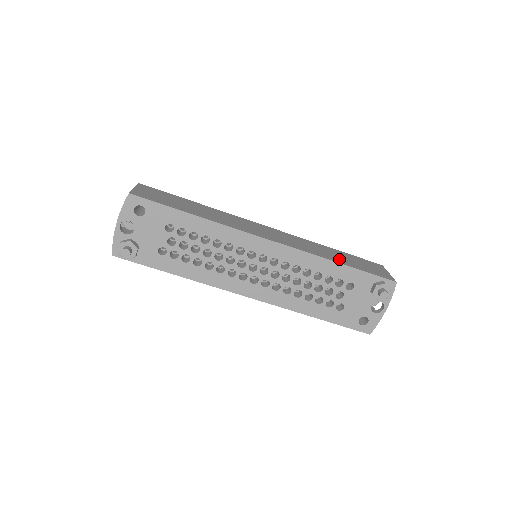
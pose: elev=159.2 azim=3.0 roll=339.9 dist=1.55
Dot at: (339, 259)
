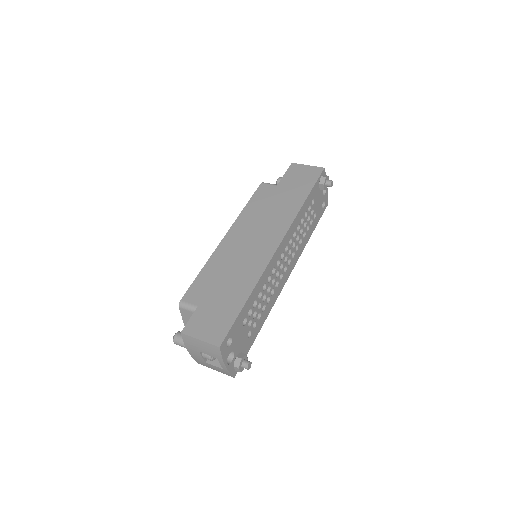
Dot at: (296, 197)
